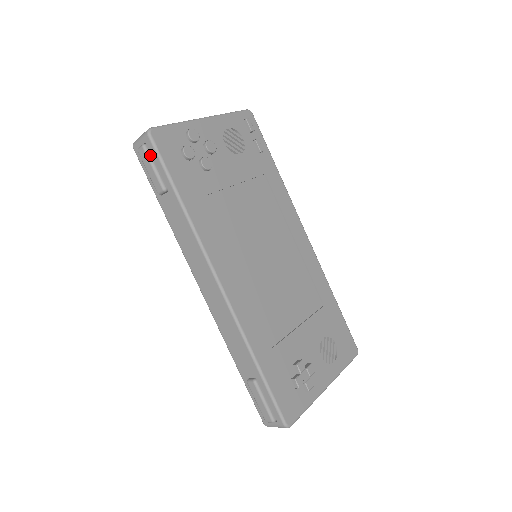
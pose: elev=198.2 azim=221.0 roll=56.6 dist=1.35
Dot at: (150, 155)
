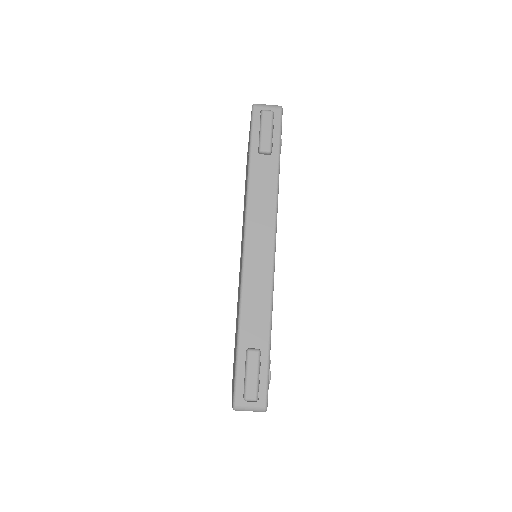
Dot at: (273, 121)
